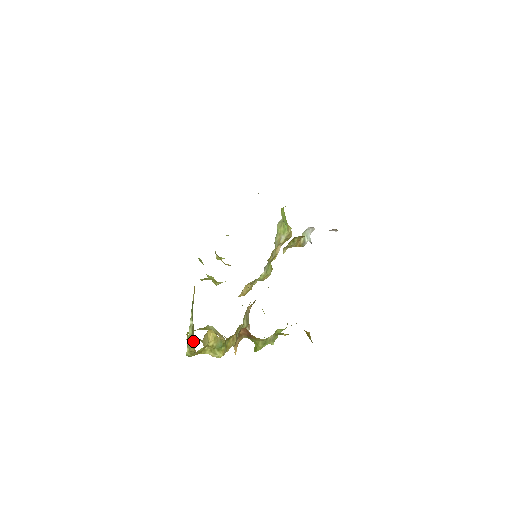
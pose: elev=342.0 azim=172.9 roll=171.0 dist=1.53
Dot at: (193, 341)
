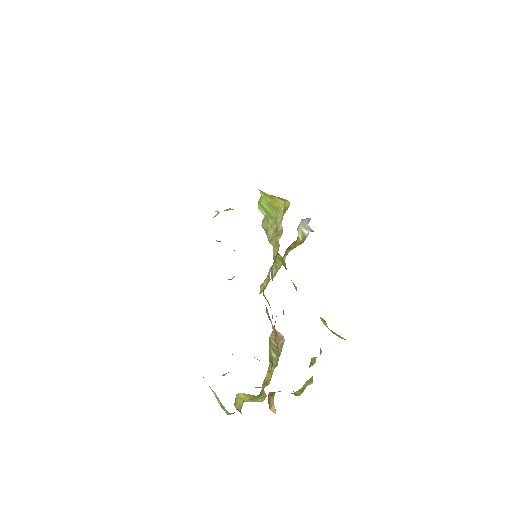
Dot at: occluded
